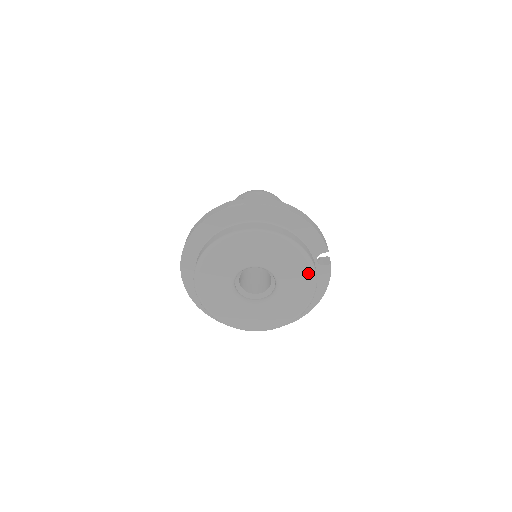
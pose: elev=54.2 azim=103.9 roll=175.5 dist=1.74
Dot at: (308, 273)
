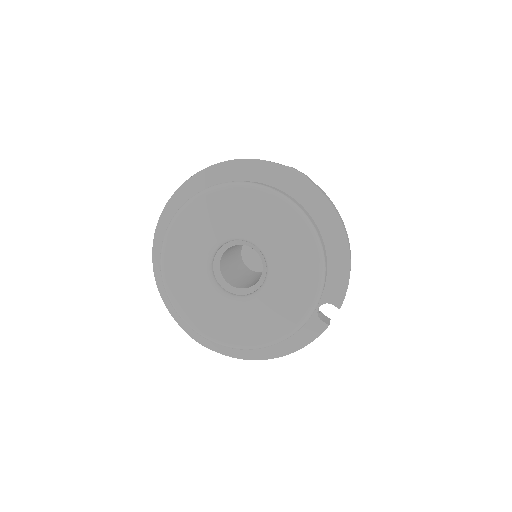
Dot at: (305, 306)
